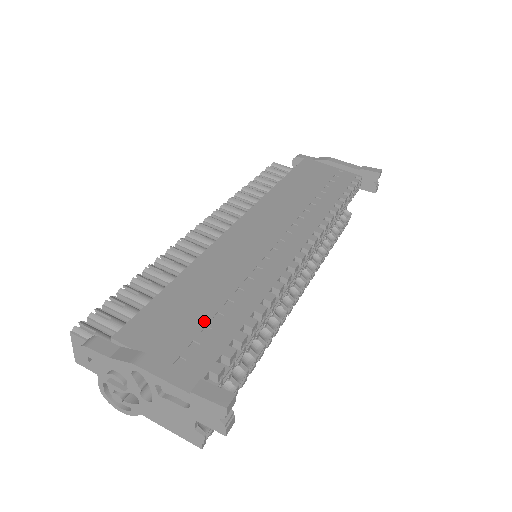
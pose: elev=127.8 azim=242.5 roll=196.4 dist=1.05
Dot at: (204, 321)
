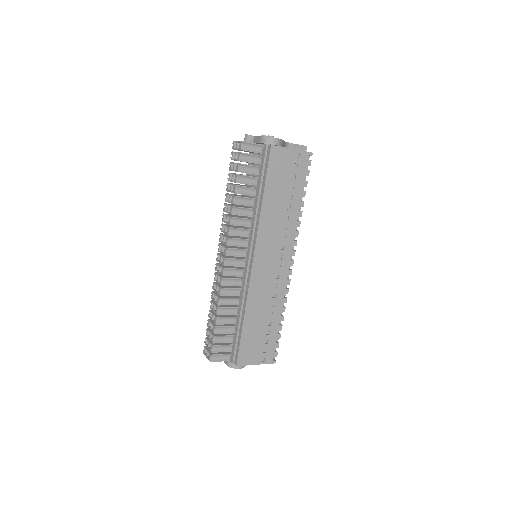
Dot at: occluded
